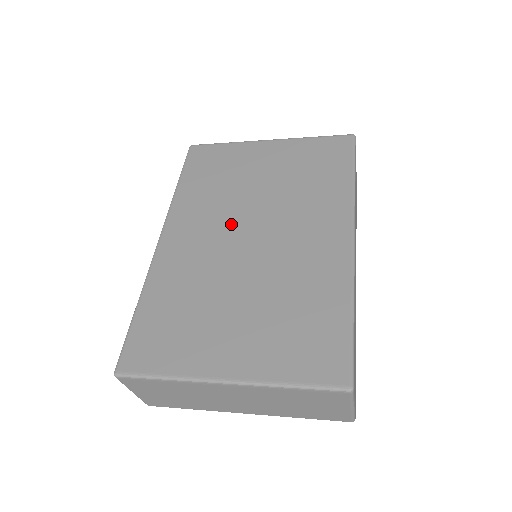
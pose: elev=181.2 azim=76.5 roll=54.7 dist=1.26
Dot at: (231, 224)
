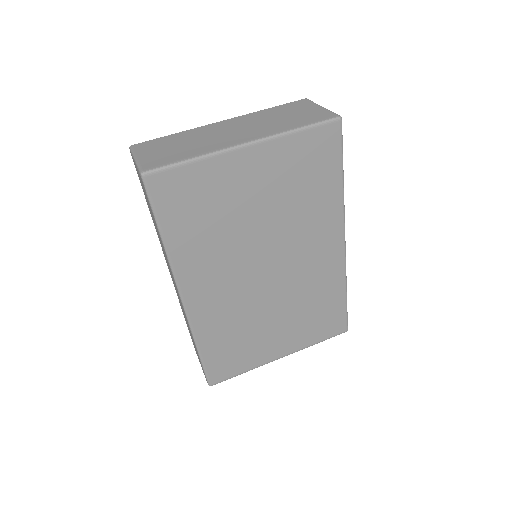
Dot at: (245, 265)
